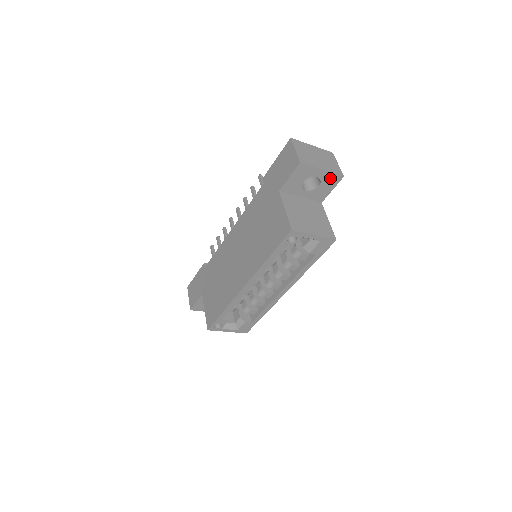
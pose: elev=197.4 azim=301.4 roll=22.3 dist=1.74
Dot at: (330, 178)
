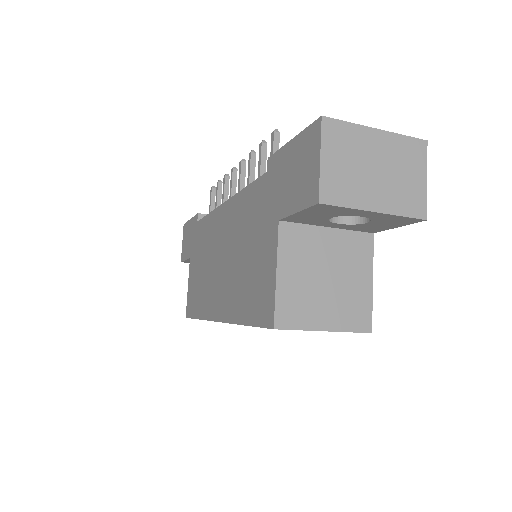
Dot at: (393, 218)
